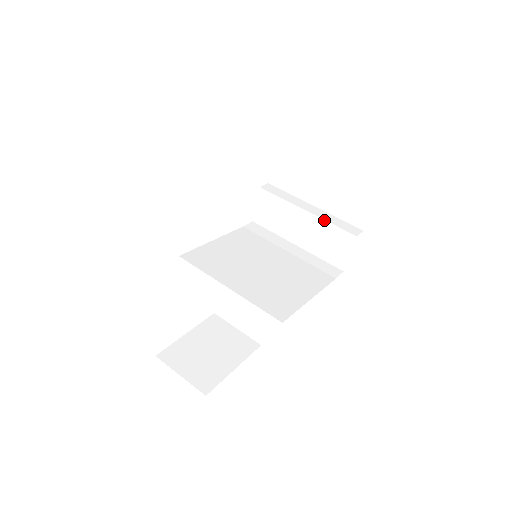
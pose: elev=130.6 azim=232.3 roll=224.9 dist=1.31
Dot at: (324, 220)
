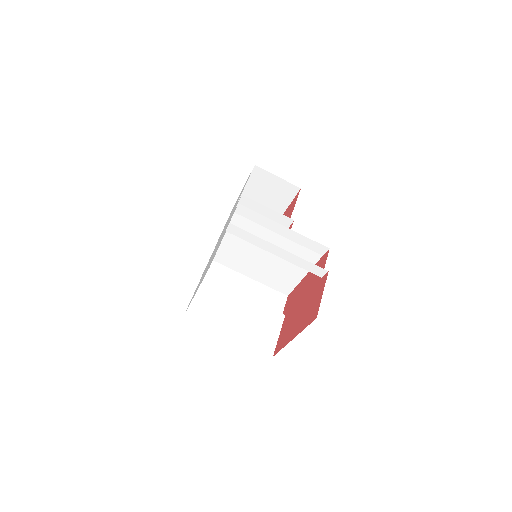
Dot at: (292, 263)
